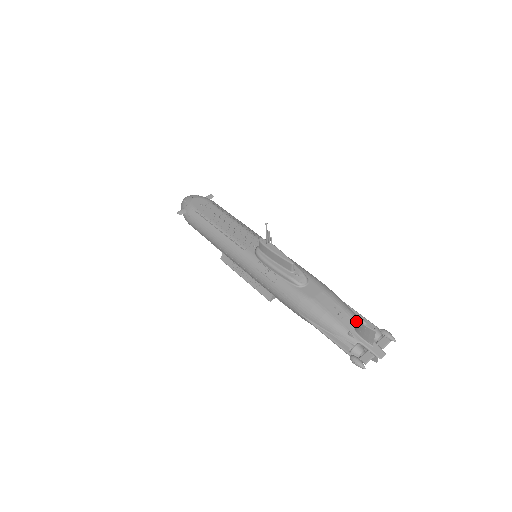
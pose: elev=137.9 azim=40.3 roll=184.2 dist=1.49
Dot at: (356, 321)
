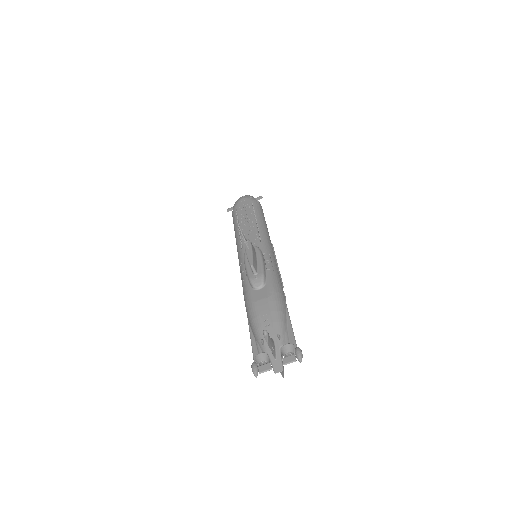
Dot at: (276, 332)
